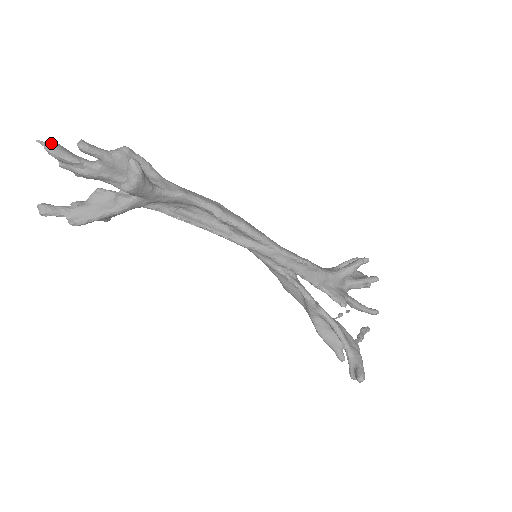
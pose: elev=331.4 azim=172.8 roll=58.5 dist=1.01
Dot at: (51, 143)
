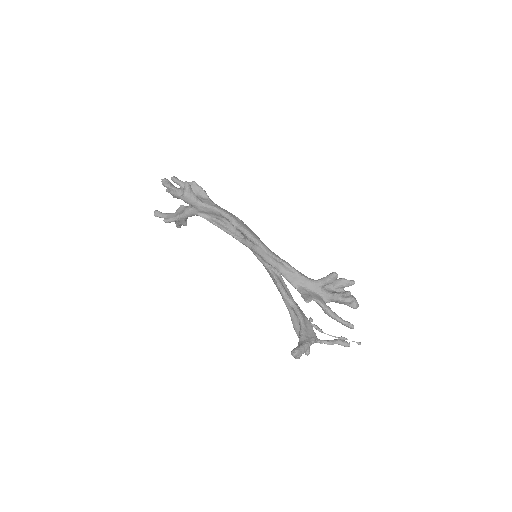
Dot at: (164, 179)
